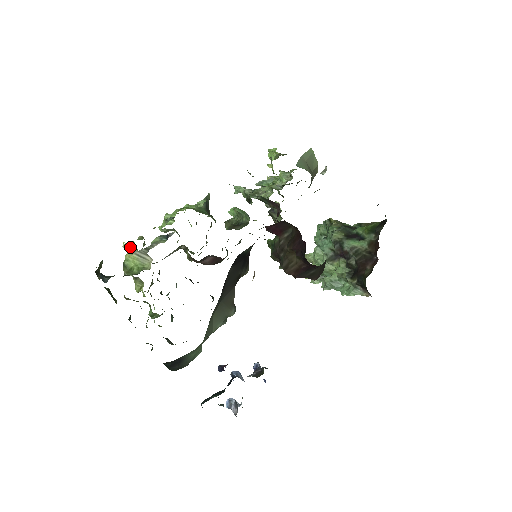
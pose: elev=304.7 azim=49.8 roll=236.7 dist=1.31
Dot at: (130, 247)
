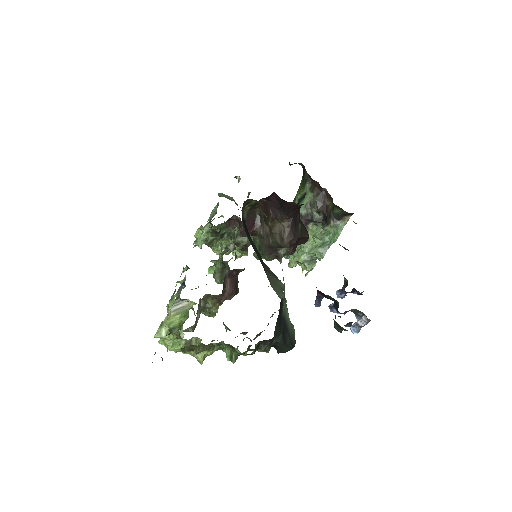
Dot at: (163, 322)
